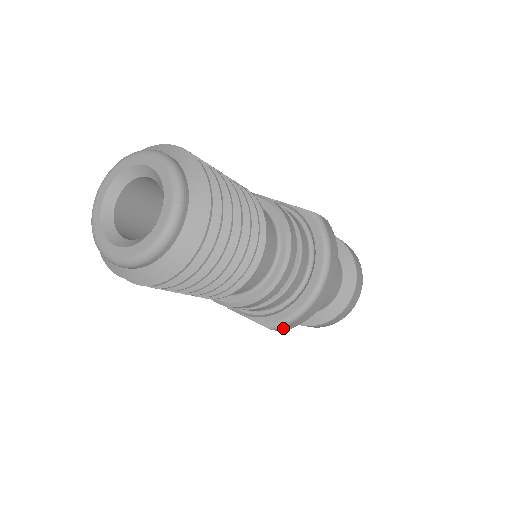
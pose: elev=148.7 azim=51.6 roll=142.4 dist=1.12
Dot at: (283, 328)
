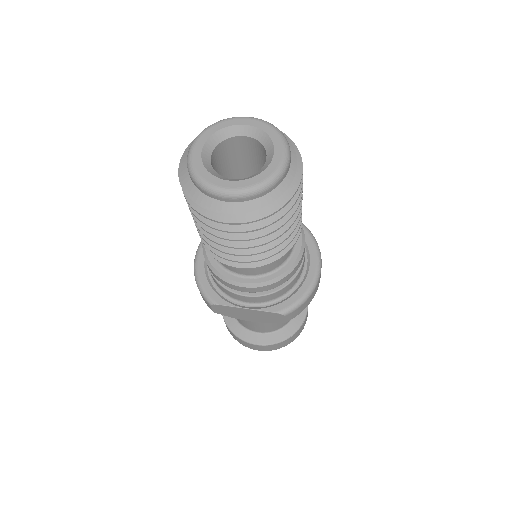
Dot at: (292, 314)
